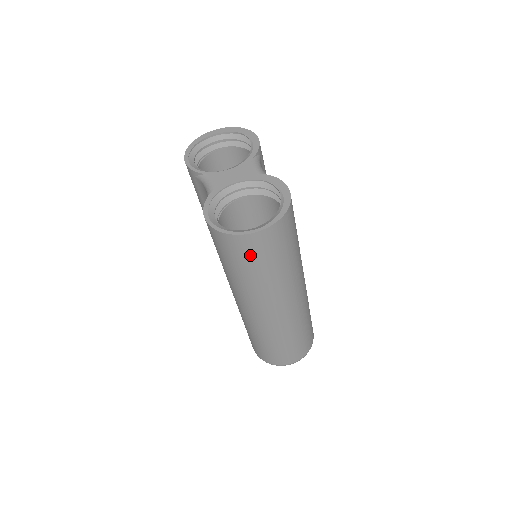
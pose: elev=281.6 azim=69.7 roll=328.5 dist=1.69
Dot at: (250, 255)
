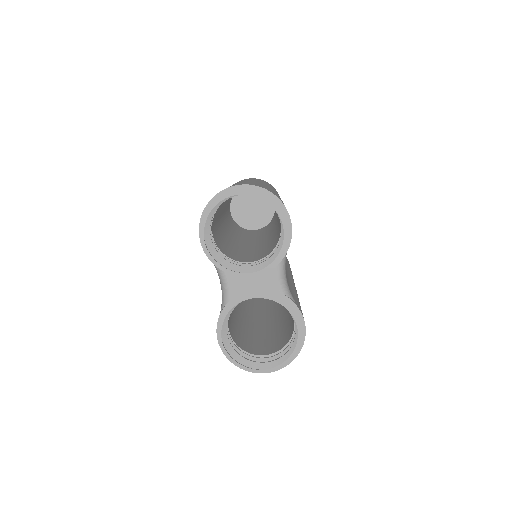
Dot at: occluded
